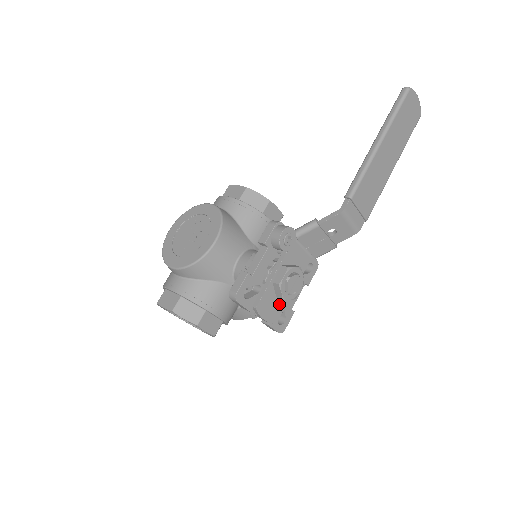
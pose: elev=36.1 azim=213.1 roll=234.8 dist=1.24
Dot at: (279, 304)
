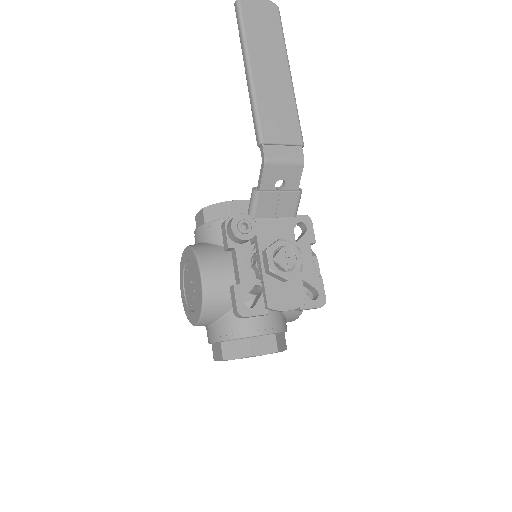
Dot at: (292, 285)
